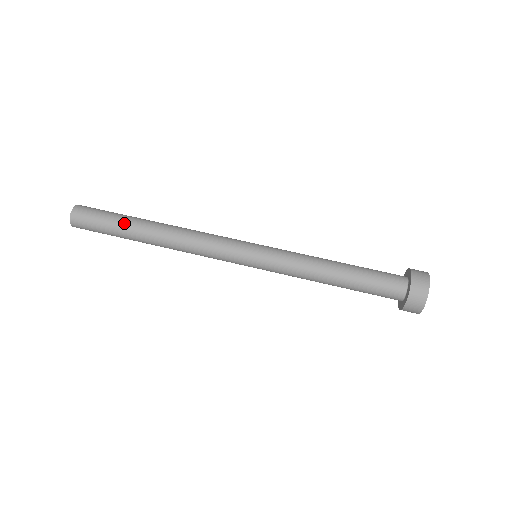
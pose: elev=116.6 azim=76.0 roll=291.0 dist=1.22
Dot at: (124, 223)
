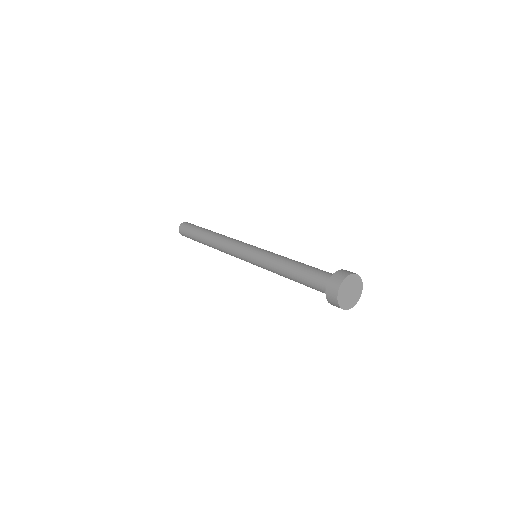
Dot at: occluded
